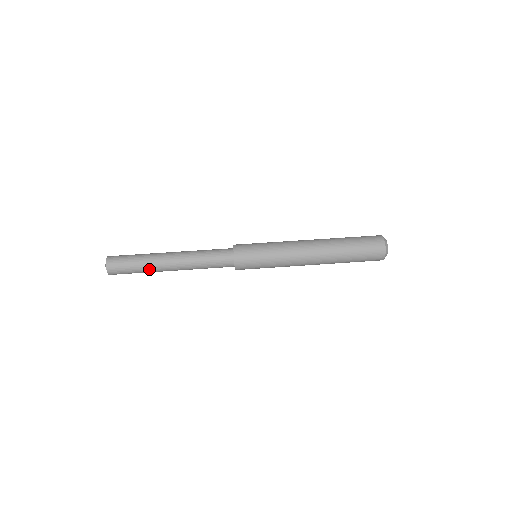
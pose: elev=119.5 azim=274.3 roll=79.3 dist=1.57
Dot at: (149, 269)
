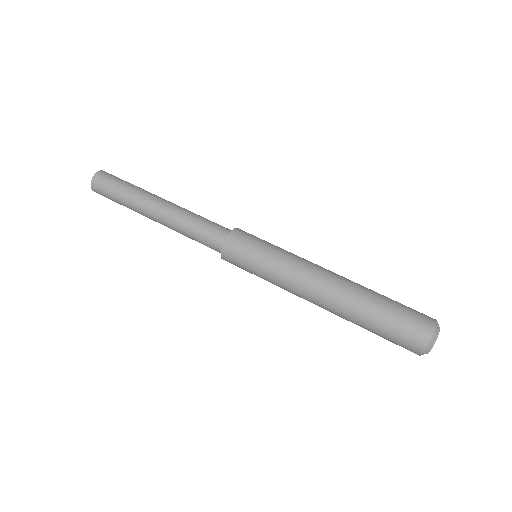
Dot at: (134, 196)
